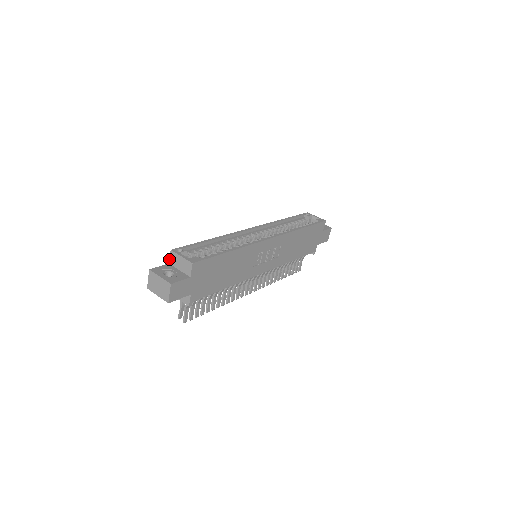
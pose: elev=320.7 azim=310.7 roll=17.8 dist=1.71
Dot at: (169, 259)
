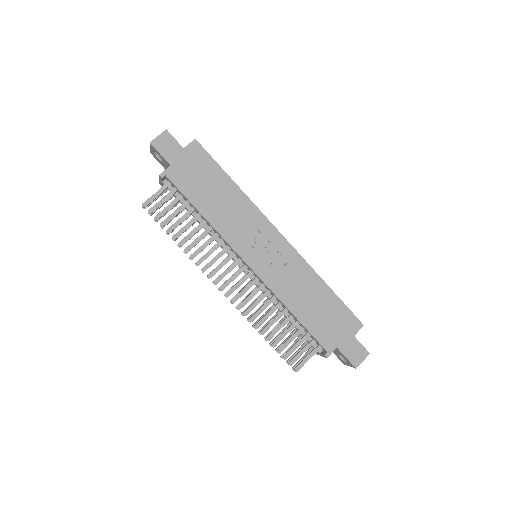
Dot at: occluded
